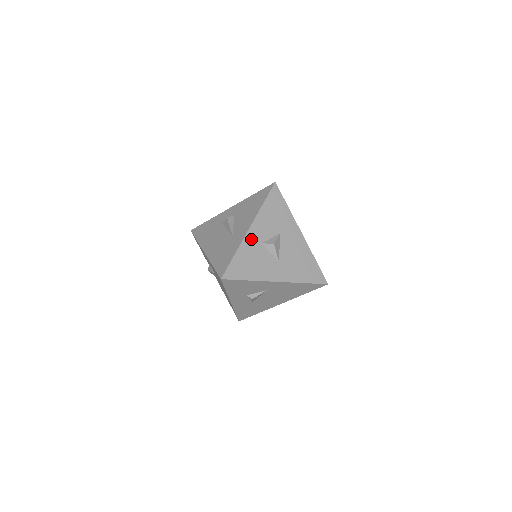
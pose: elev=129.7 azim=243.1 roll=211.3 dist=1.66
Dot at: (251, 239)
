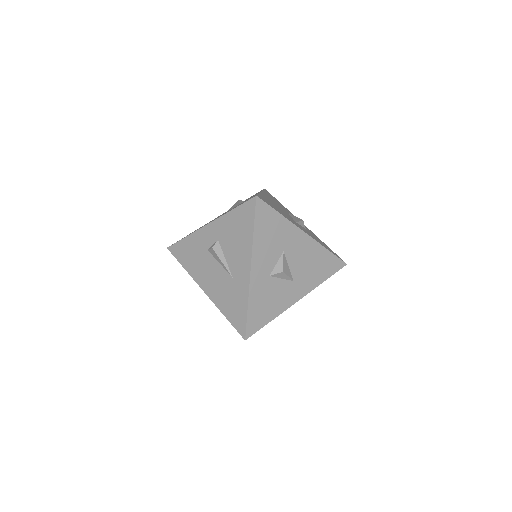
Dot at: (257, 280)
